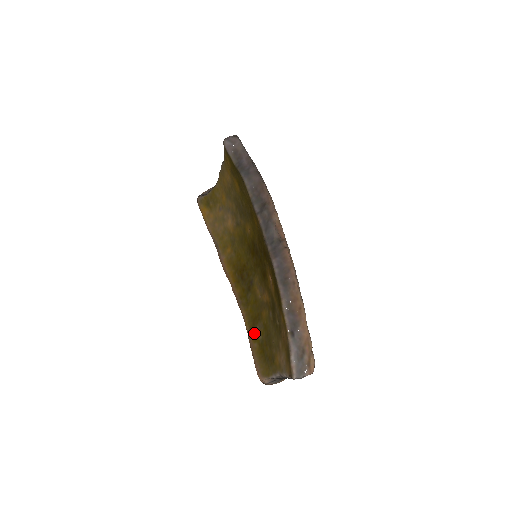
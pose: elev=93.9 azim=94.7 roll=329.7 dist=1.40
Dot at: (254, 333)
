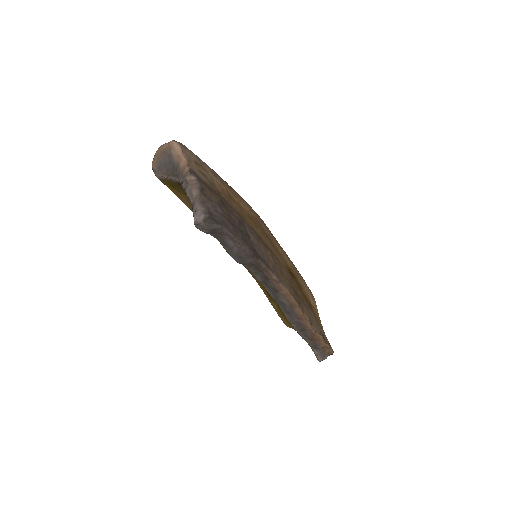
Dot at: (270, 297)
